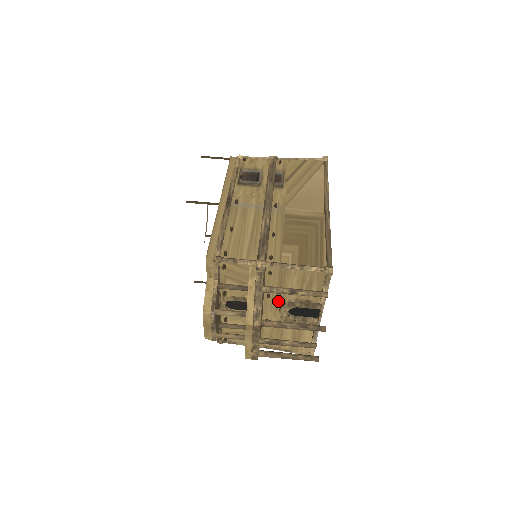
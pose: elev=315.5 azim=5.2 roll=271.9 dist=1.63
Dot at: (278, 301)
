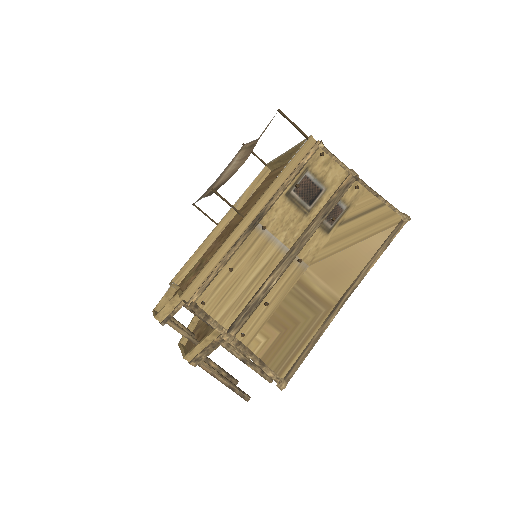
Dot at: occluded
